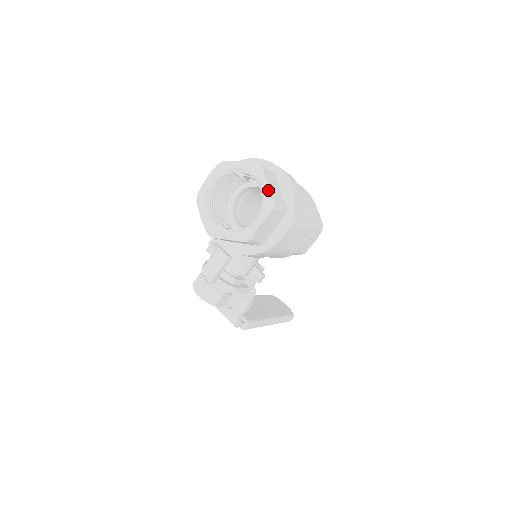
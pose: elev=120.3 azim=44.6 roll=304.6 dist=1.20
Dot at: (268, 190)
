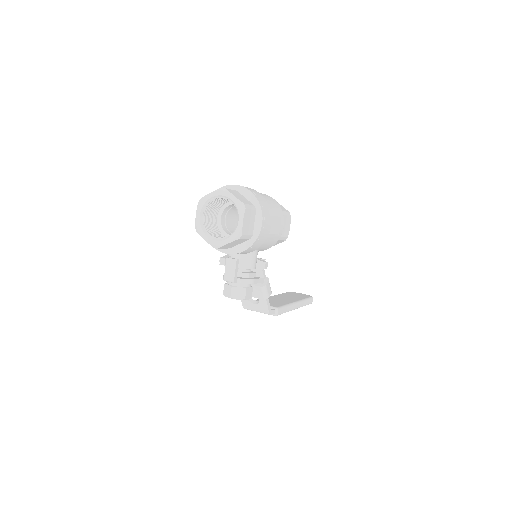
Dot at: (236, 199)
